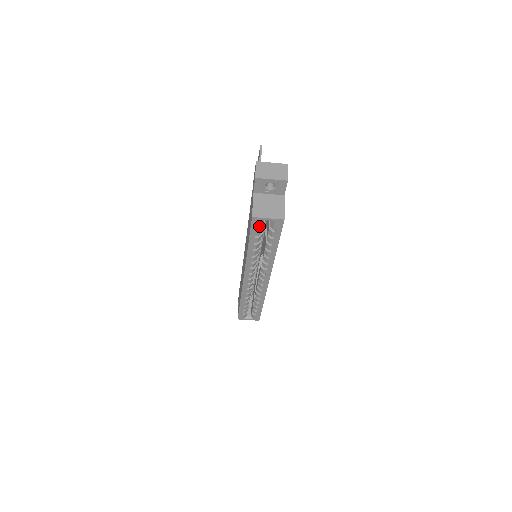
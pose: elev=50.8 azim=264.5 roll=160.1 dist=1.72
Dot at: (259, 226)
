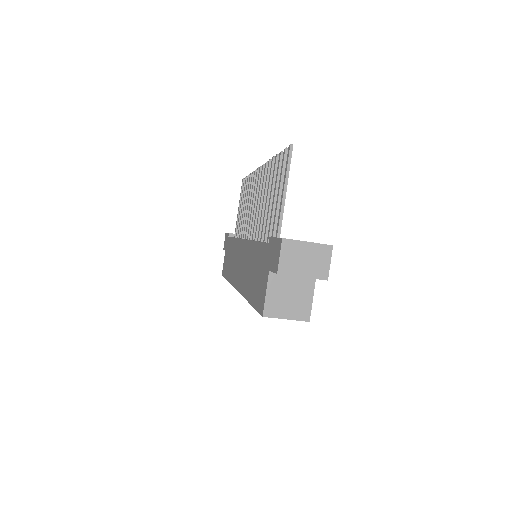
Dot at: occluded
